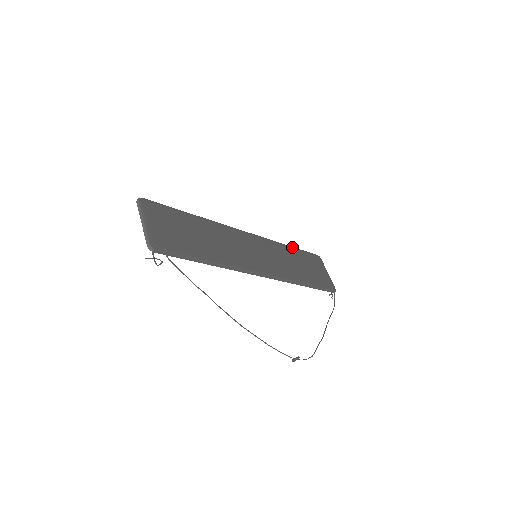
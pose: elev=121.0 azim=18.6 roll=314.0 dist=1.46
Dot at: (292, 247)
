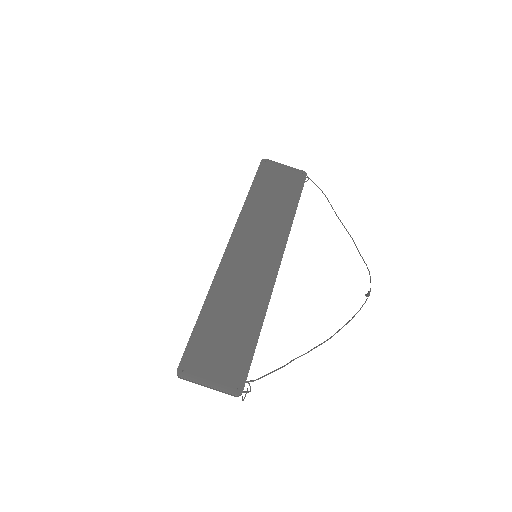
Dot at: (249, 192)
